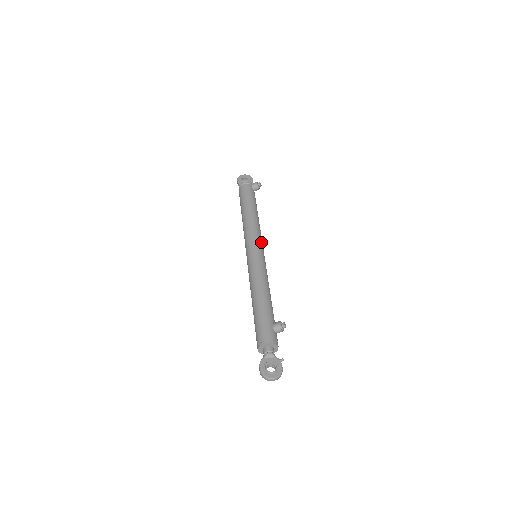
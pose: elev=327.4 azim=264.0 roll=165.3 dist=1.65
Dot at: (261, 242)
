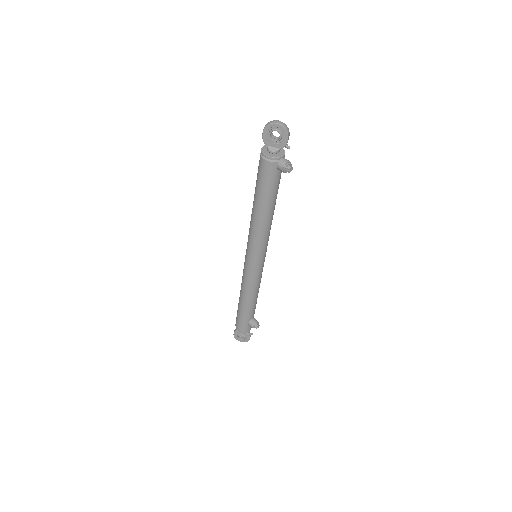
Dot at: (263, 251)
